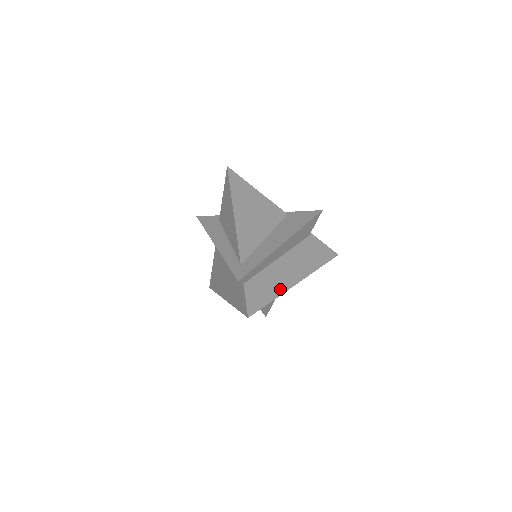
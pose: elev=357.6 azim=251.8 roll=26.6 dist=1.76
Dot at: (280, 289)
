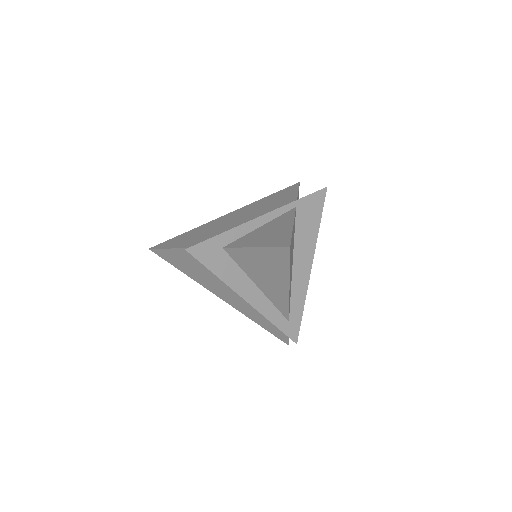
Dot at: occluded
